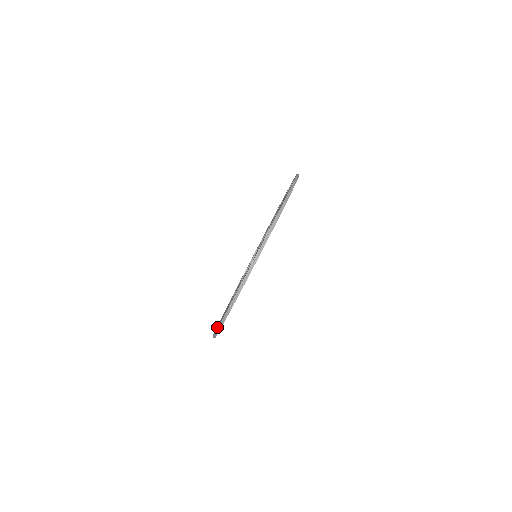
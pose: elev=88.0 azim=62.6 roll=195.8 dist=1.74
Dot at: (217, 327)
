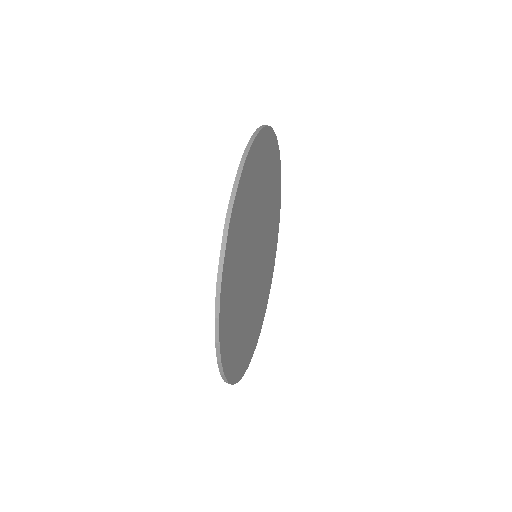
Dot at: occluded
